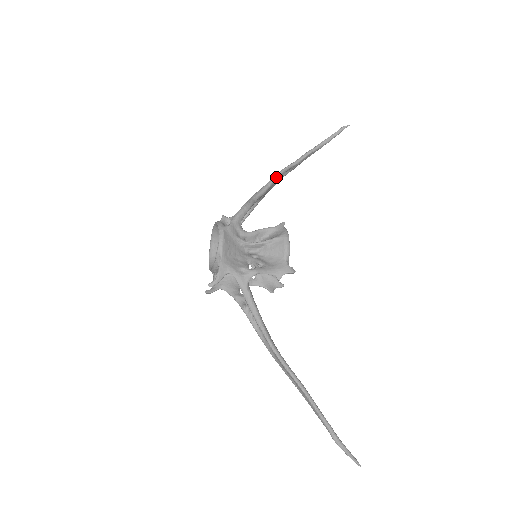
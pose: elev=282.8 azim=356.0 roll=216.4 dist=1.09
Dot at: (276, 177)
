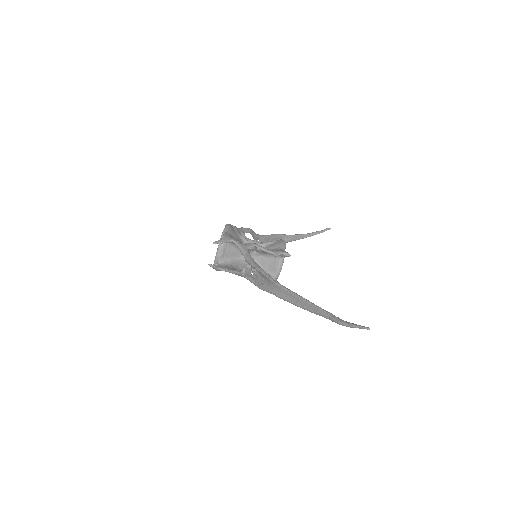
Dot at: (274, 235)
